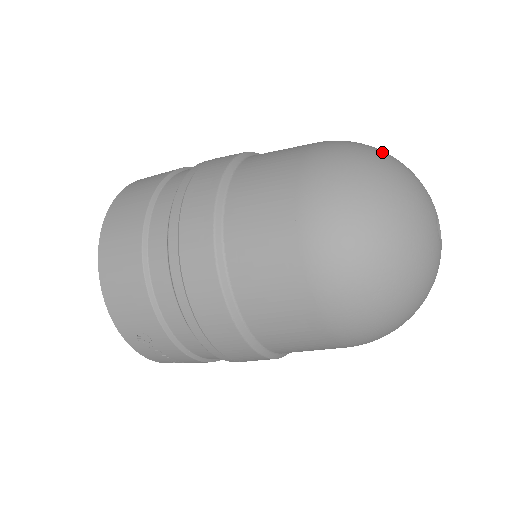
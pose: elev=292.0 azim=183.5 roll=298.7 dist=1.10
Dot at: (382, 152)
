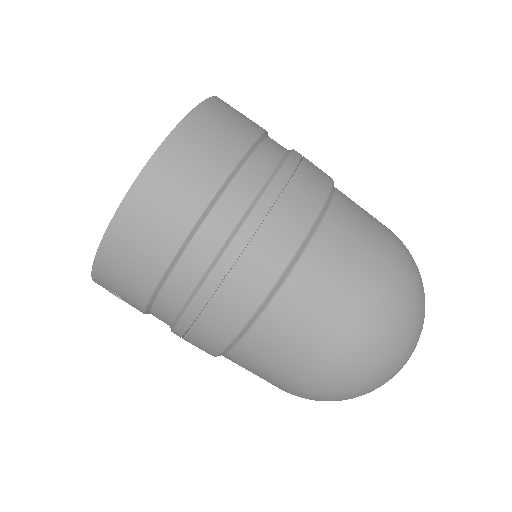
Dot at: (423, 302)
